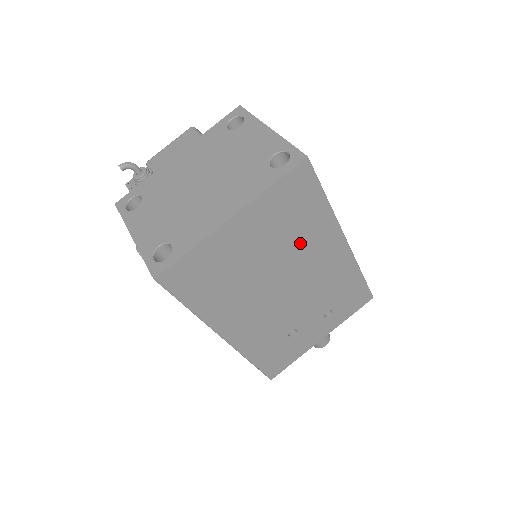
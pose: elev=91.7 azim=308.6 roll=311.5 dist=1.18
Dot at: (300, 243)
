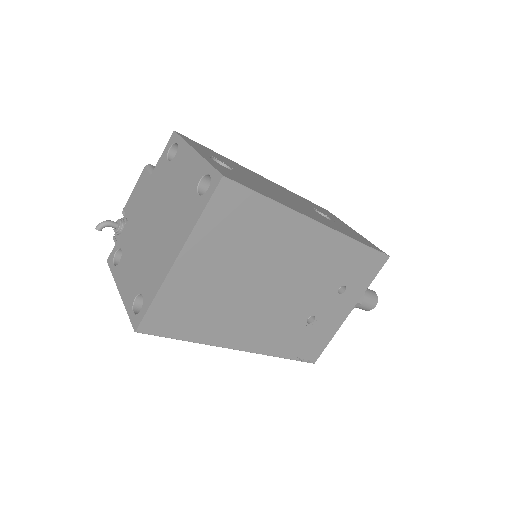
Dot at: (266, 247)
